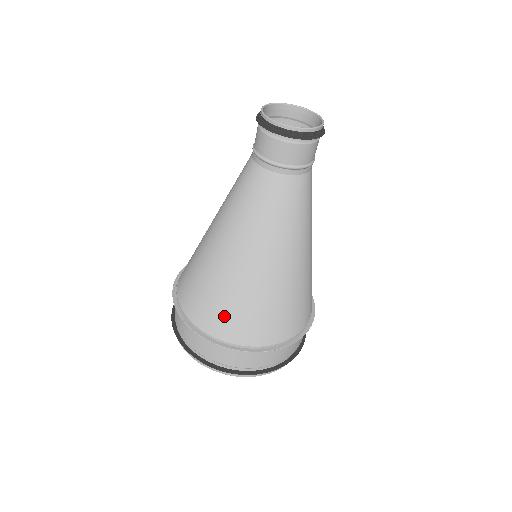
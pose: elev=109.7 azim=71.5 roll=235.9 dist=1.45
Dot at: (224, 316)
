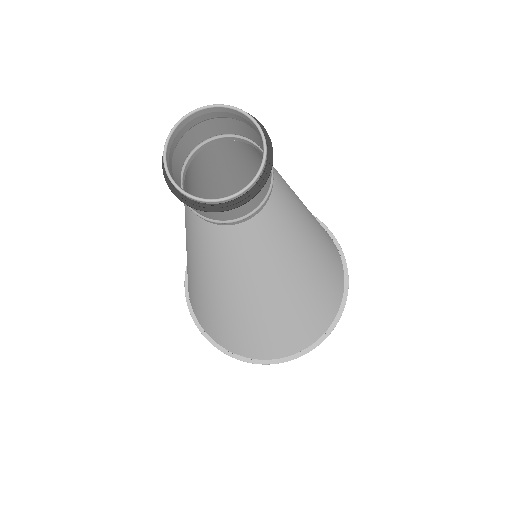
Dot at: (273, 345)
